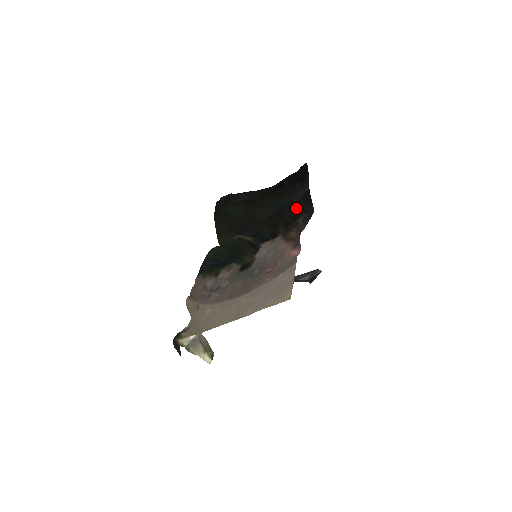
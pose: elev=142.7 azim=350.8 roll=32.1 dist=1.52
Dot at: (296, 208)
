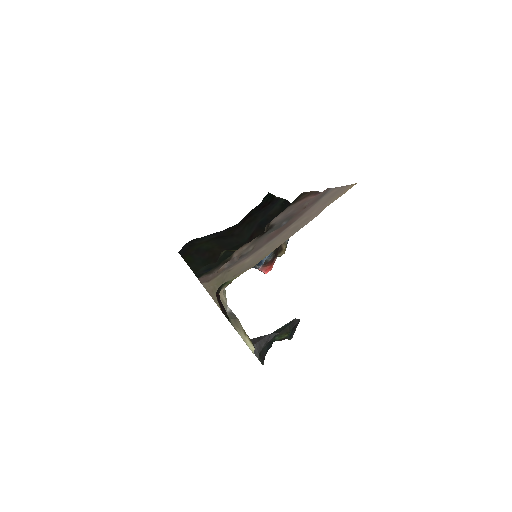
Dot at: occluded
